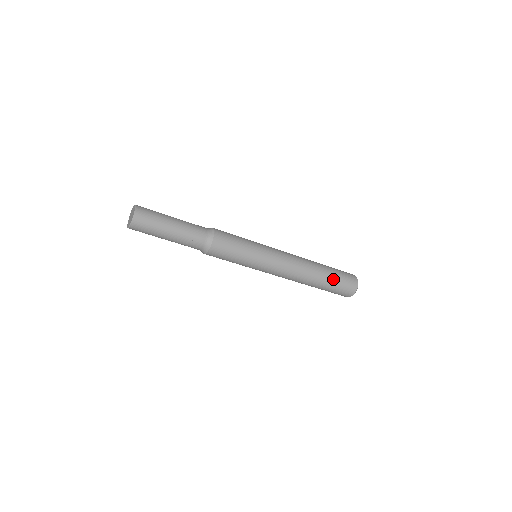
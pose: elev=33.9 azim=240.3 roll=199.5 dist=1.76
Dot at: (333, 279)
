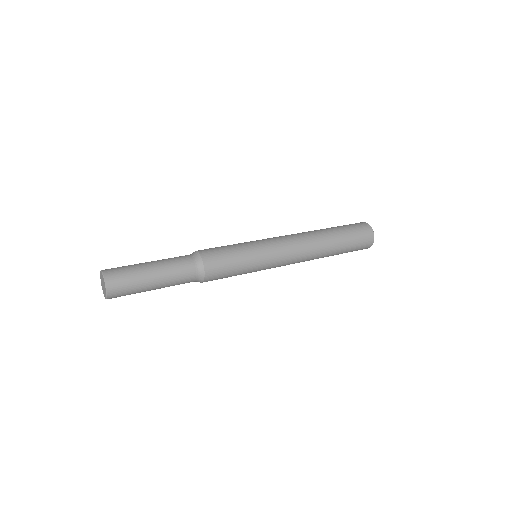
Dot at: (346, 239)
